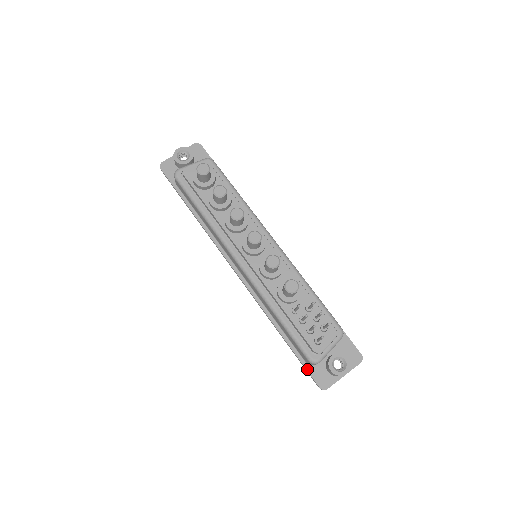
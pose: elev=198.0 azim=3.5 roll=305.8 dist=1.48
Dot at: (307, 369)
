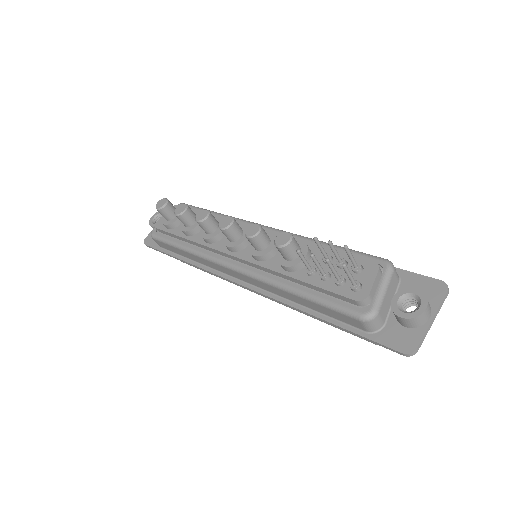
Dot at: (372, 339)
